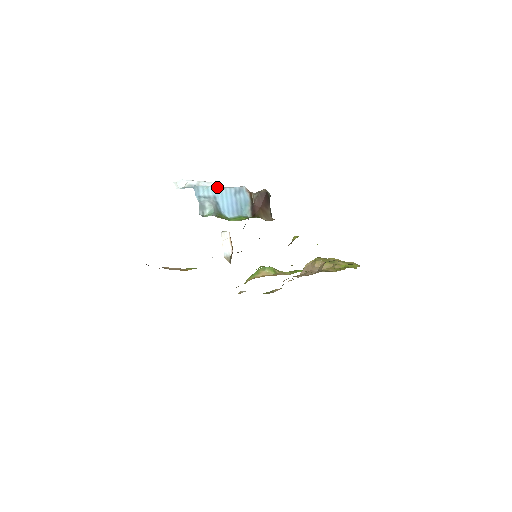
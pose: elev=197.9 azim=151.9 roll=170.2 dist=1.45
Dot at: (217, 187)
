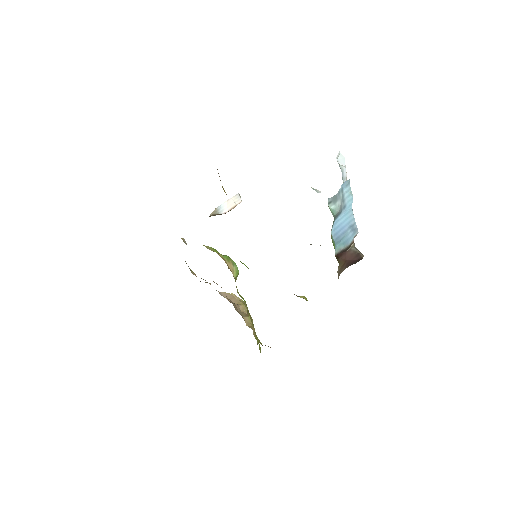
Dot at: occluded
